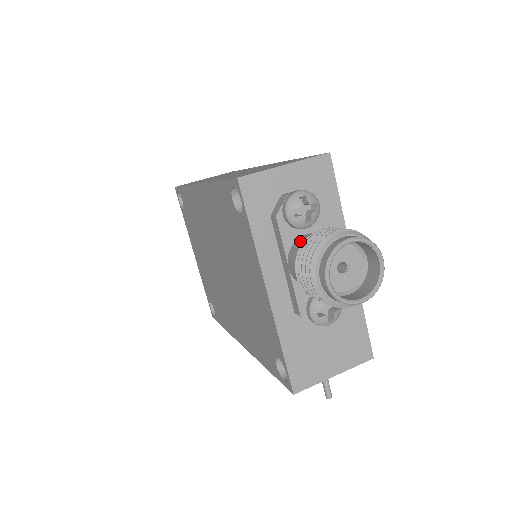
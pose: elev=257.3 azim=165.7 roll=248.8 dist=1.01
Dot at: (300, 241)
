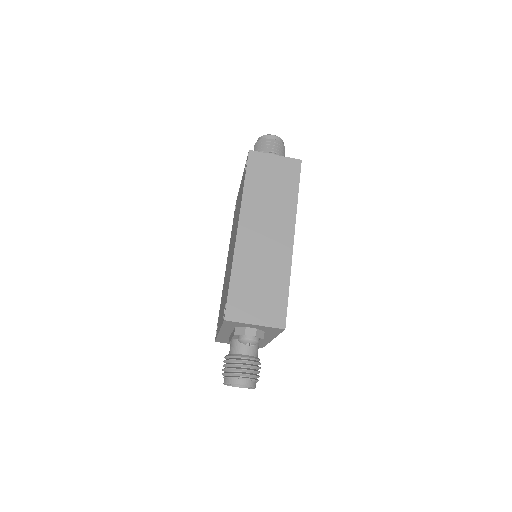
Dot at: (240, 344)
